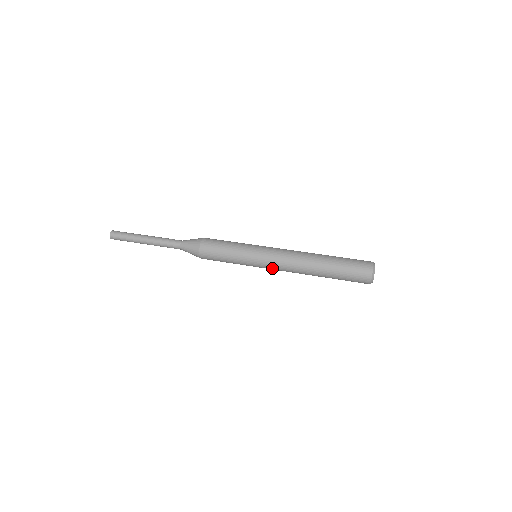
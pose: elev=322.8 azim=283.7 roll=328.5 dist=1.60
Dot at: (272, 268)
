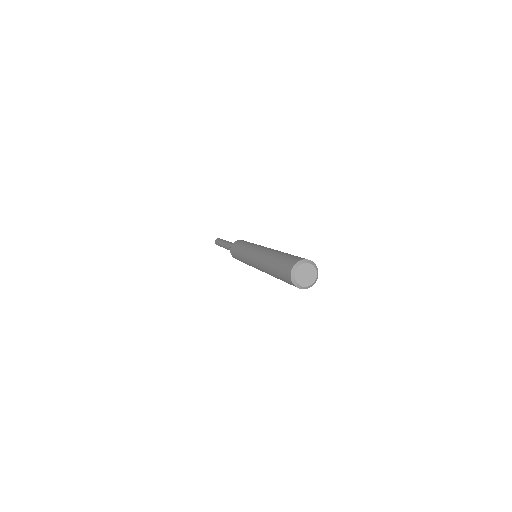
Dot at: (252, 255)
